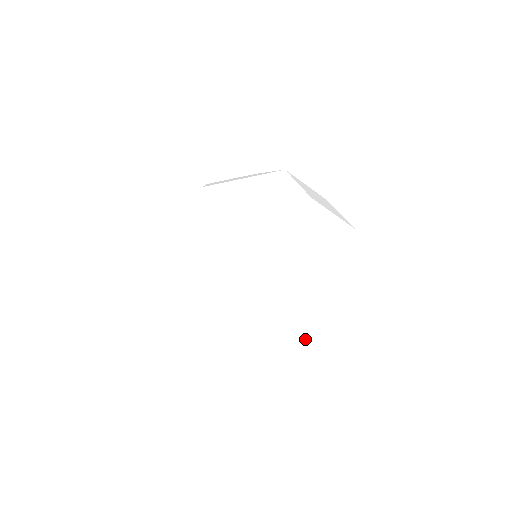
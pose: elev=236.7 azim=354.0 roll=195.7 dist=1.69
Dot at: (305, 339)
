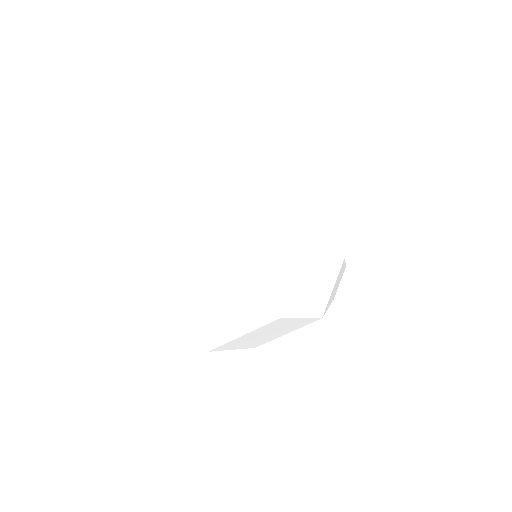
Dot at: (265, 316)
